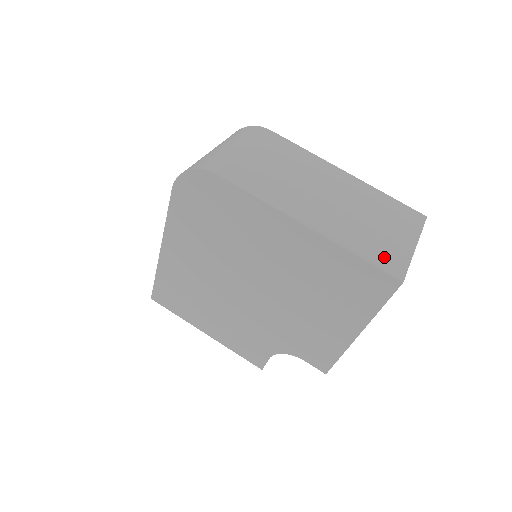
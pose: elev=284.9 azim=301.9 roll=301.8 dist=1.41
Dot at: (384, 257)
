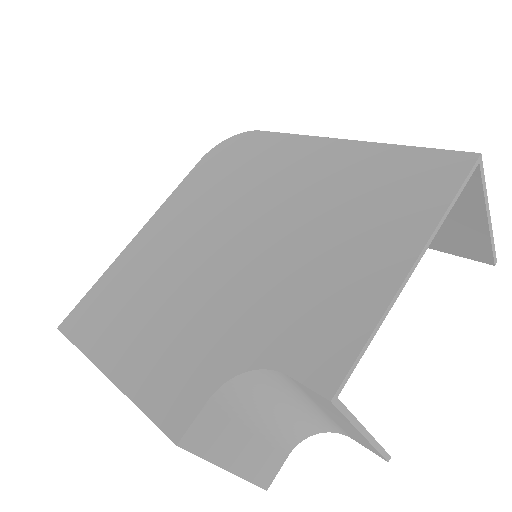
Dot at: occluded
